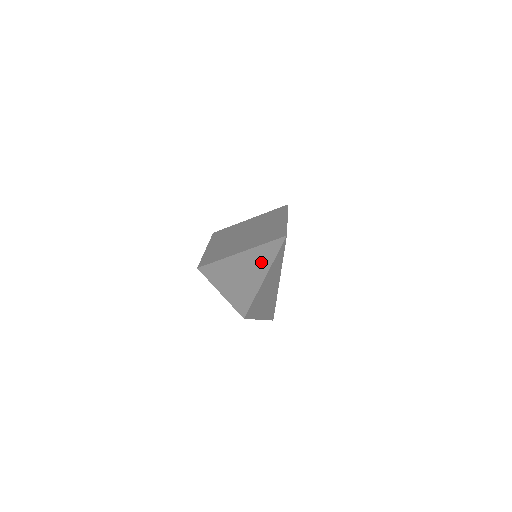
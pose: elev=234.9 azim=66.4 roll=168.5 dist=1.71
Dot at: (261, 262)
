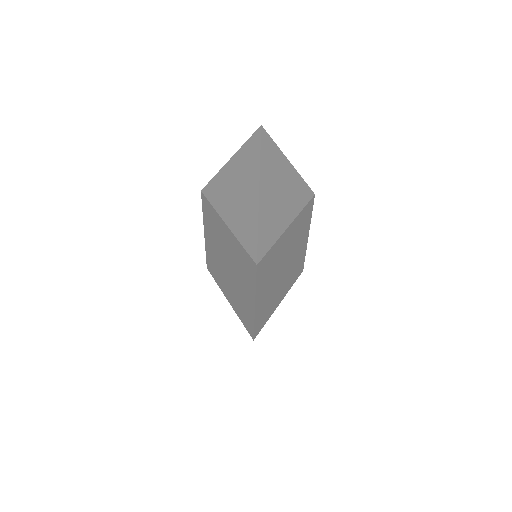
Dot at: occluded
